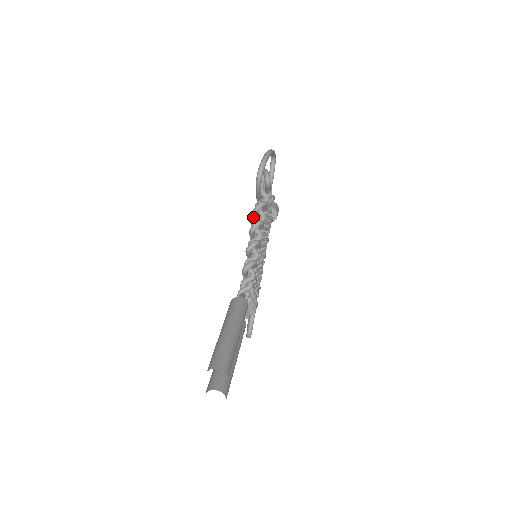
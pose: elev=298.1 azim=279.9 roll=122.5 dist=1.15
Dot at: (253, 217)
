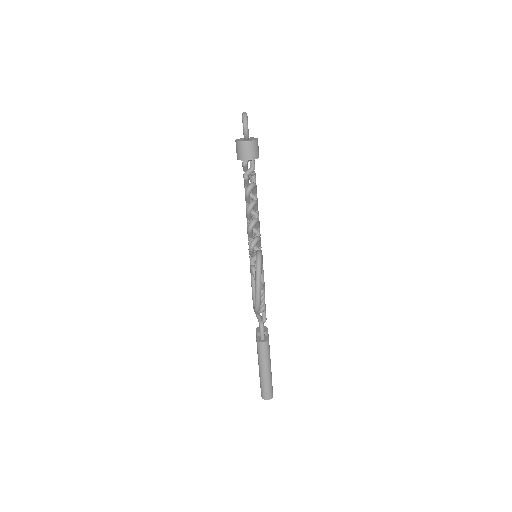
Dot at: occluded
